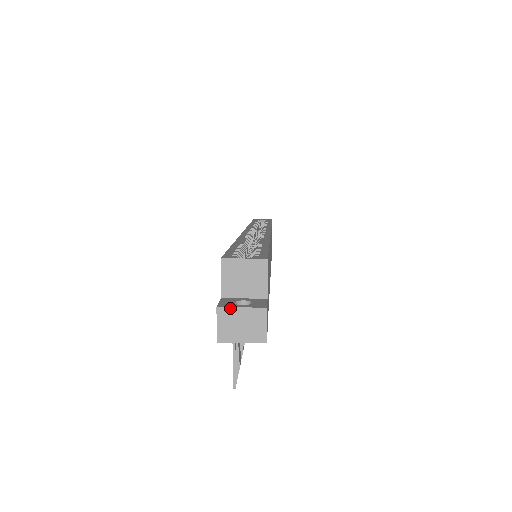
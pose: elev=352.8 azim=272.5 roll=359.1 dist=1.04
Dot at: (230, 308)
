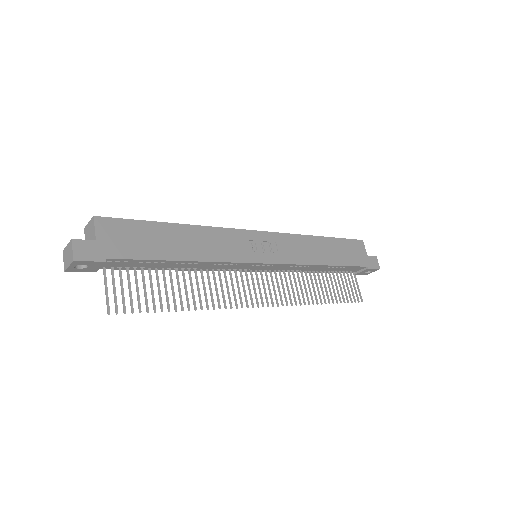
Dot at: (65, 248)
